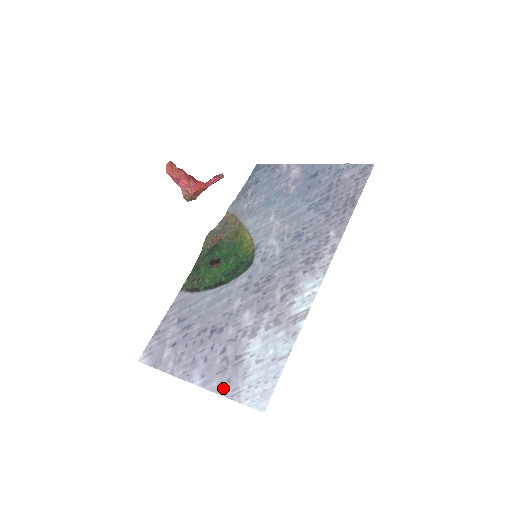
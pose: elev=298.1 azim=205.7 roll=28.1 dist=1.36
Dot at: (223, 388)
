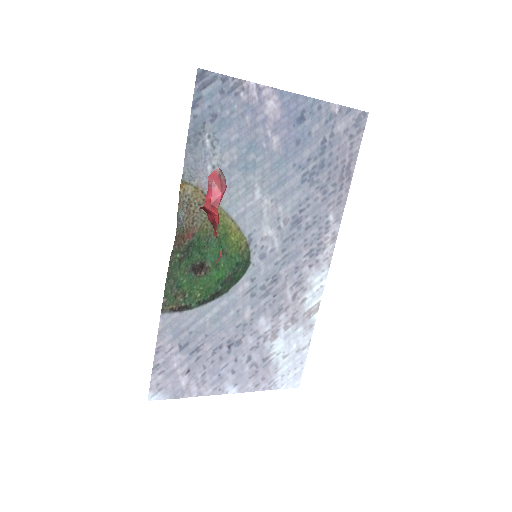
Dot at: (260, 386)
